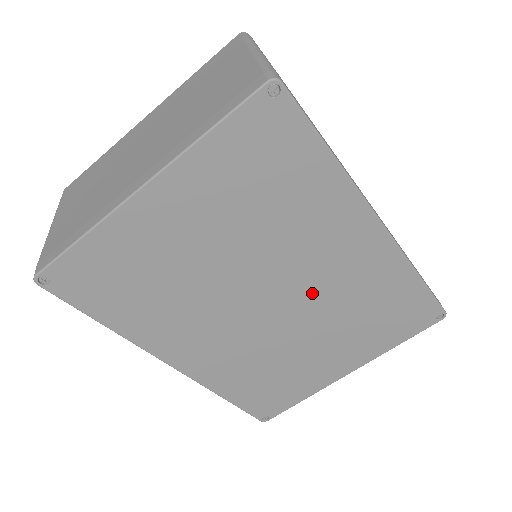
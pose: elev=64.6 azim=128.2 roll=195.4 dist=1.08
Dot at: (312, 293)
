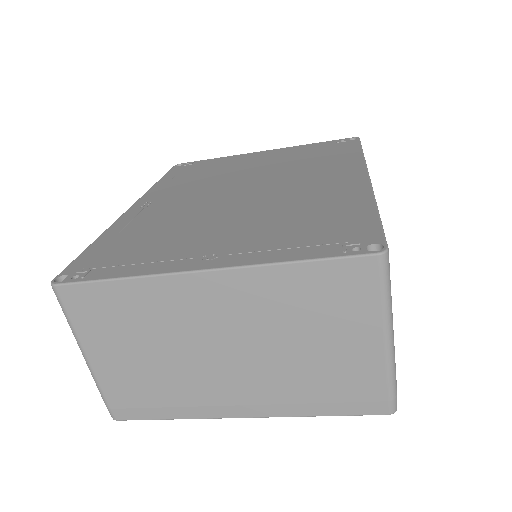
Dot at: occluded
